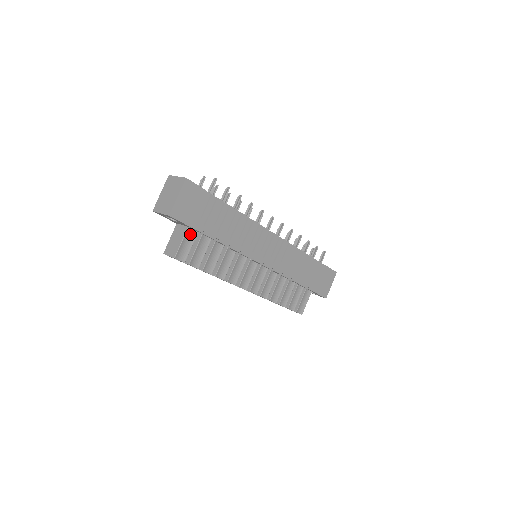
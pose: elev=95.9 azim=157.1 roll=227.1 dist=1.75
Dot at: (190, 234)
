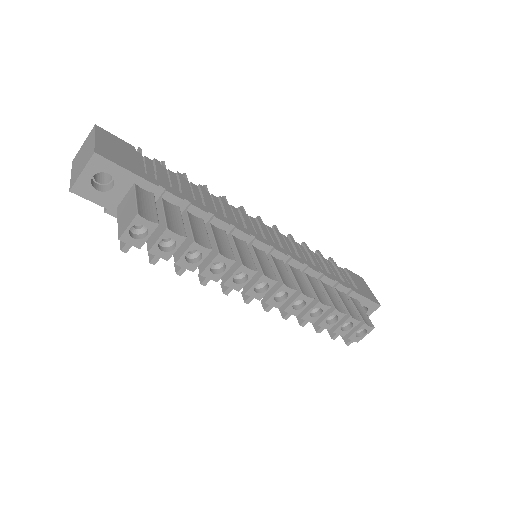
Dot at: (143, 194)
